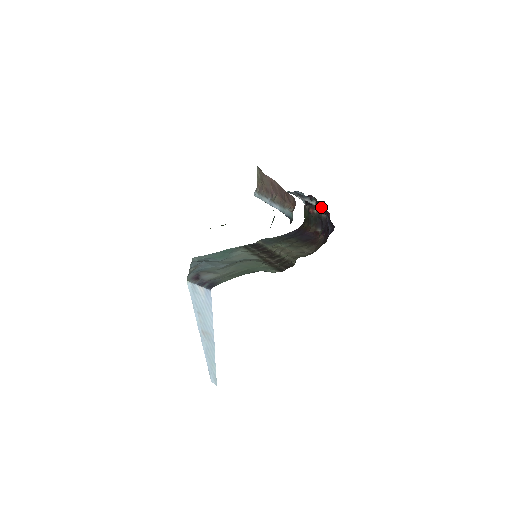
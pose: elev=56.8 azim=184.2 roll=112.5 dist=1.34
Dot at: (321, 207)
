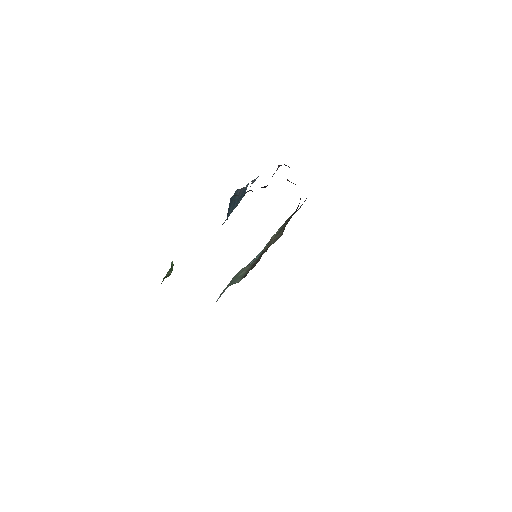
Dot at: occluded
